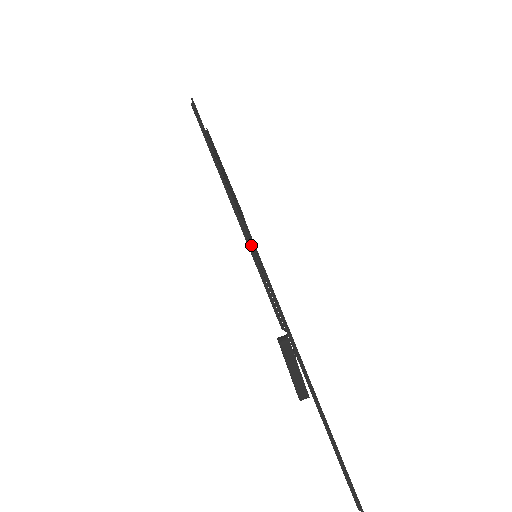
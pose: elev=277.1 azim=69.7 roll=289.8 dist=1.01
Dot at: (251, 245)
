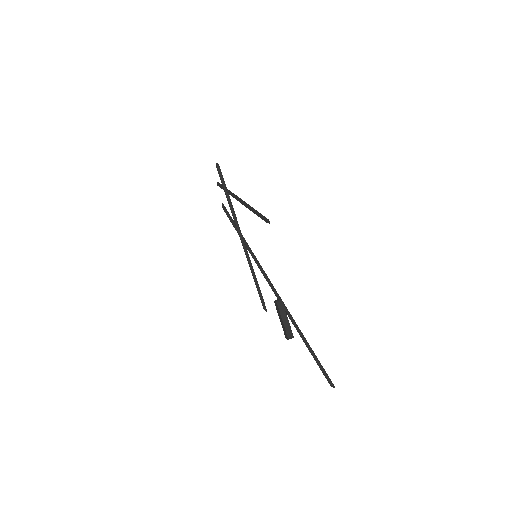
Dot at: occluded
